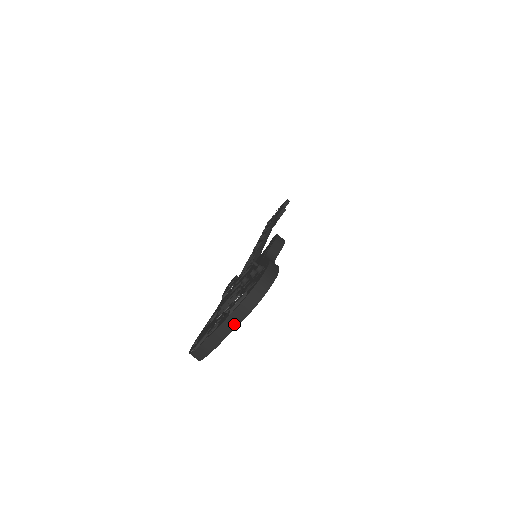
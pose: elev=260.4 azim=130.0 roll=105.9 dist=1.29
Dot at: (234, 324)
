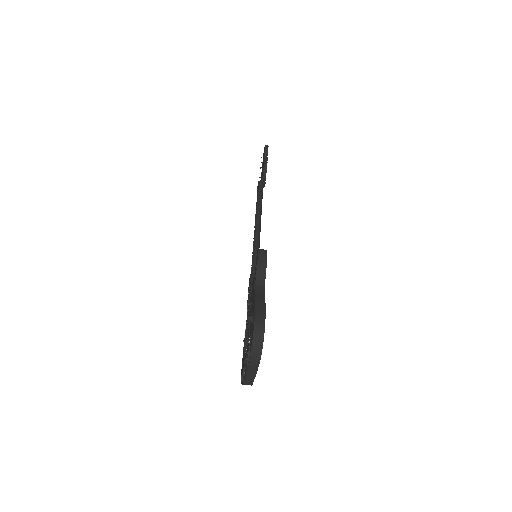
Dot at: (254, 371)
